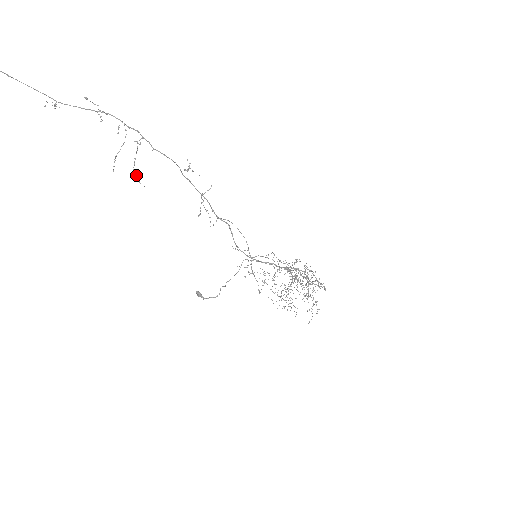
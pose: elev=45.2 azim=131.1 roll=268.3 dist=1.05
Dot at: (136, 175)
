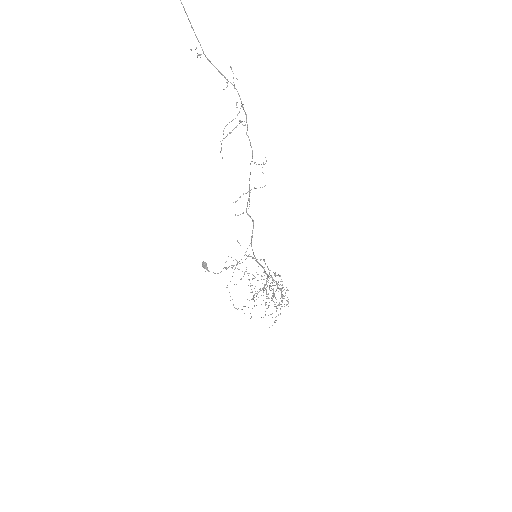
Dot at: occluded
